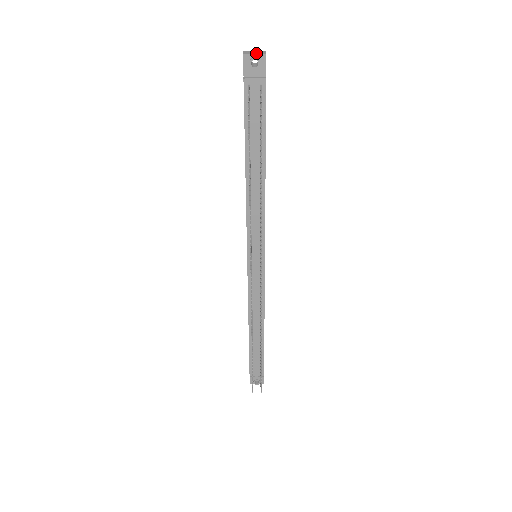
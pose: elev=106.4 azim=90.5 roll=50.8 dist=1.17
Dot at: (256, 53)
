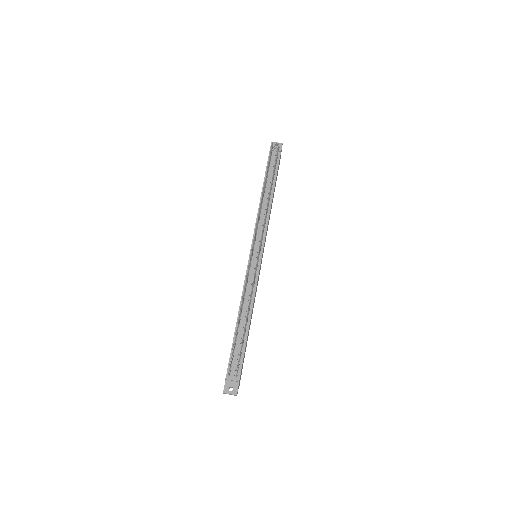
Dot at: occluded
